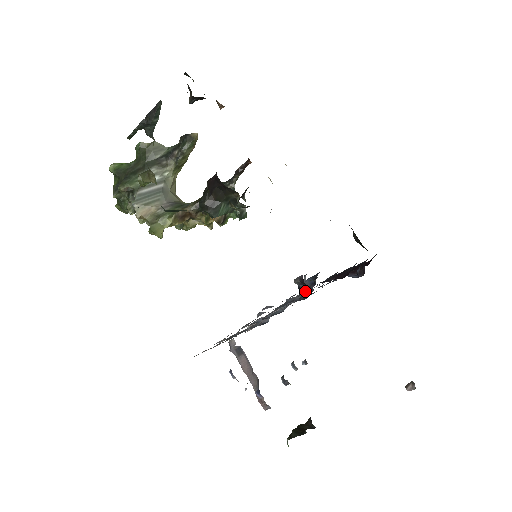
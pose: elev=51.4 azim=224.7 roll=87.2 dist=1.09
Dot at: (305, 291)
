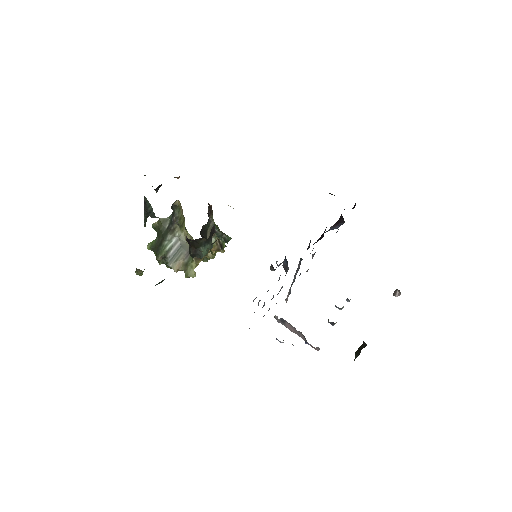
Dot at: (287, 269)
